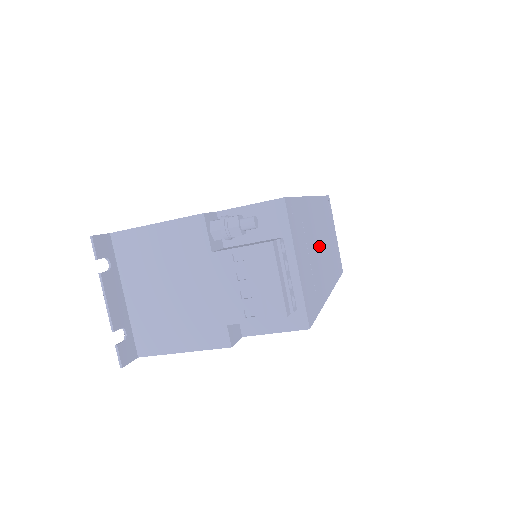
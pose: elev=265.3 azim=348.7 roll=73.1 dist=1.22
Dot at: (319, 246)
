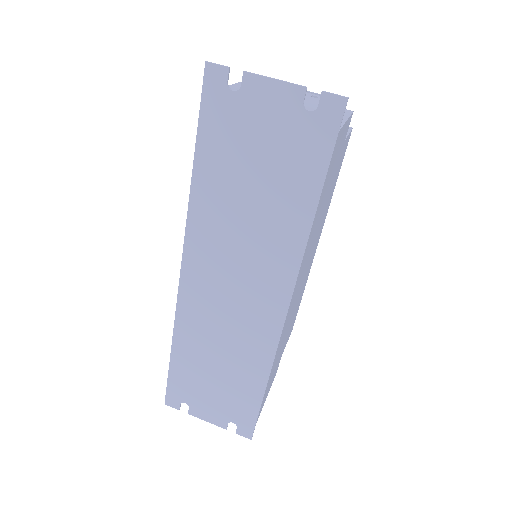
Dot at: occluded
